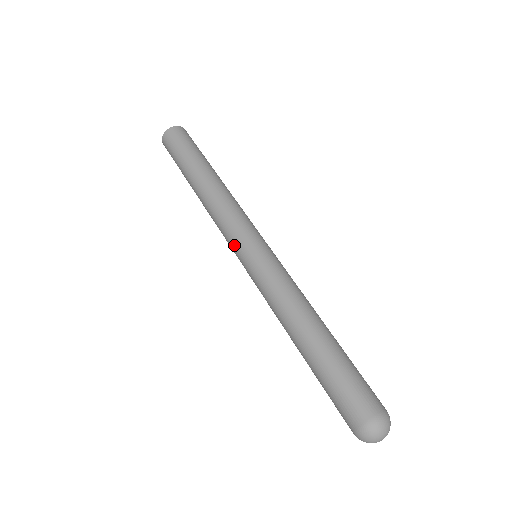
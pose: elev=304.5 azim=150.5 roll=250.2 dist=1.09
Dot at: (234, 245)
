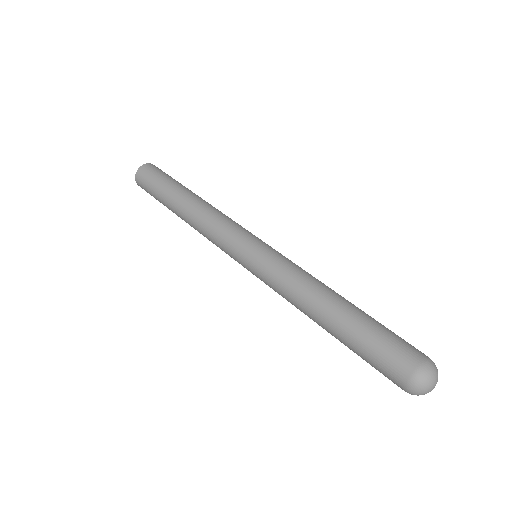
Dot at: (232, 256)
